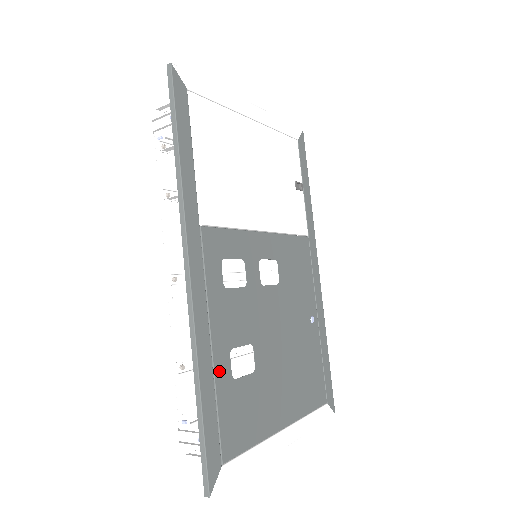
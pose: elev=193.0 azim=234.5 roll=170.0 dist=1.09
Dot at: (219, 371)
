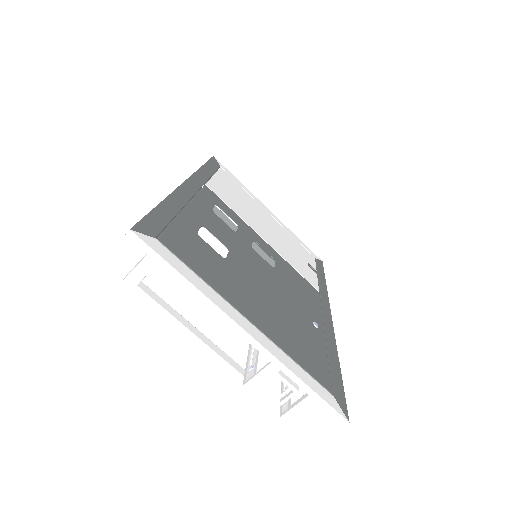
Dot at: (186, 218)
